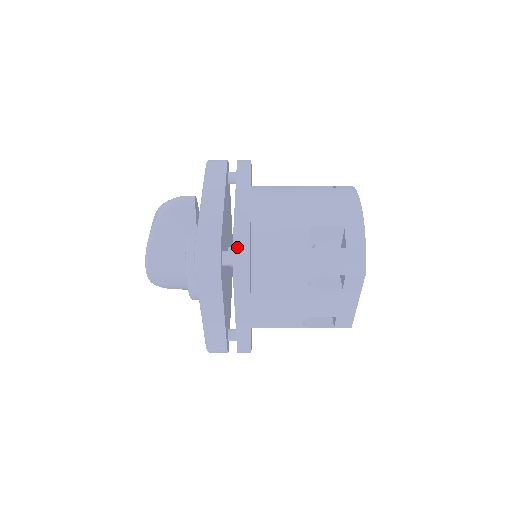
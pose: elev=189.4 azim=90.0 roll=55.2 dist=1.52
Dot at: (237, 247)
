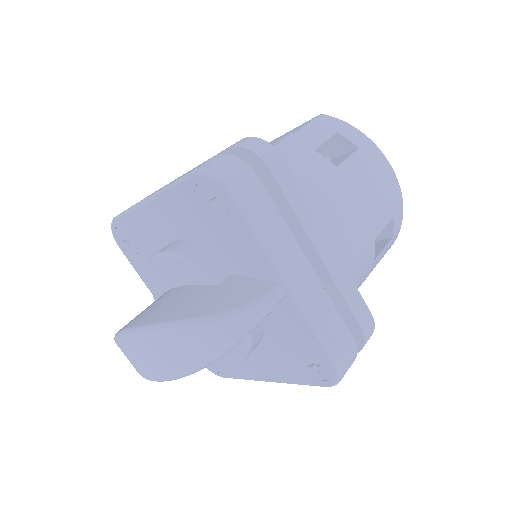
Dot at: (367, 333)
